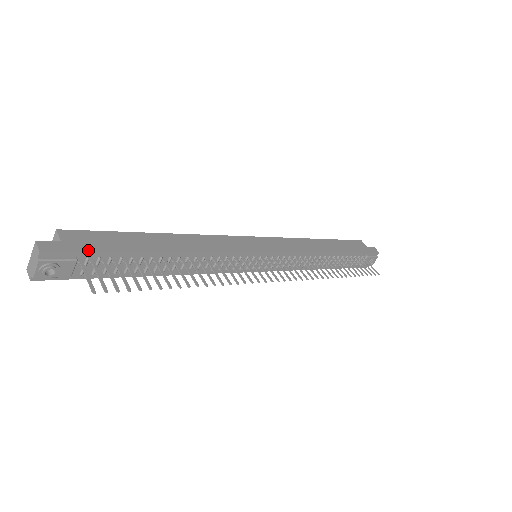
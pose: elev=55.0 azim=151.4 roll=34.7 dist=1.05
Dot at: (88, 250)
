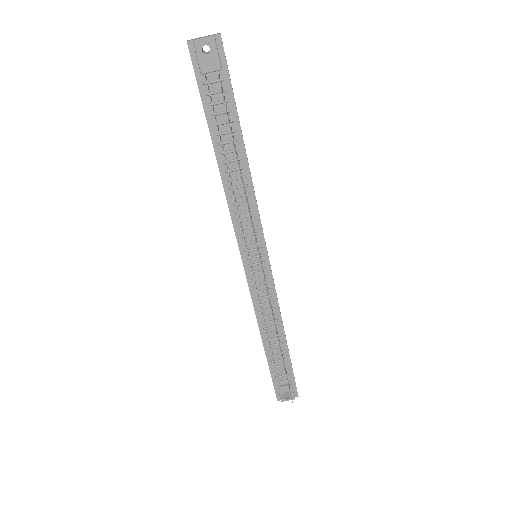
Dot at: occluded
